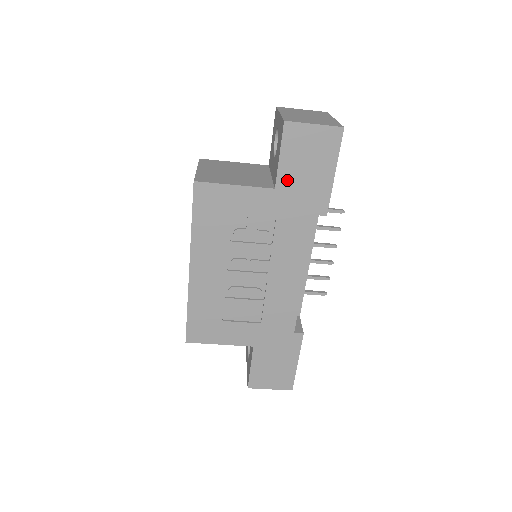
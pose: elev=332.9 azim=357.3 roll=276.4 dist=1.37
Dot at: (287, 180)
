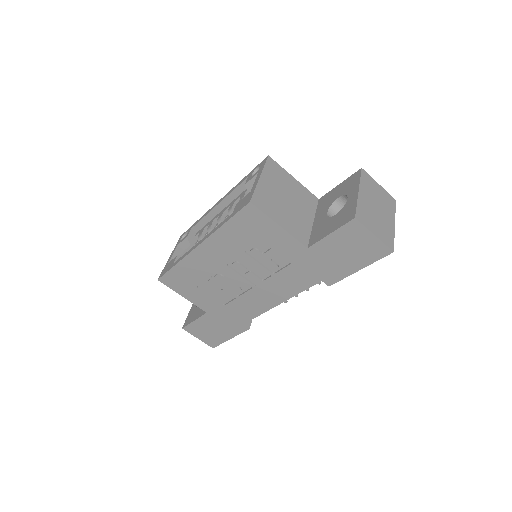
Dot at: (321, 250)
